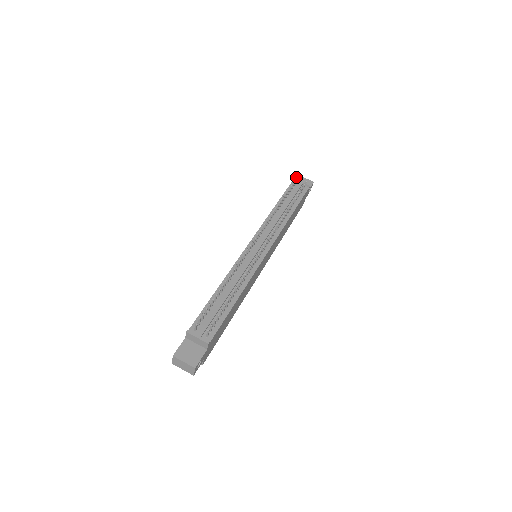
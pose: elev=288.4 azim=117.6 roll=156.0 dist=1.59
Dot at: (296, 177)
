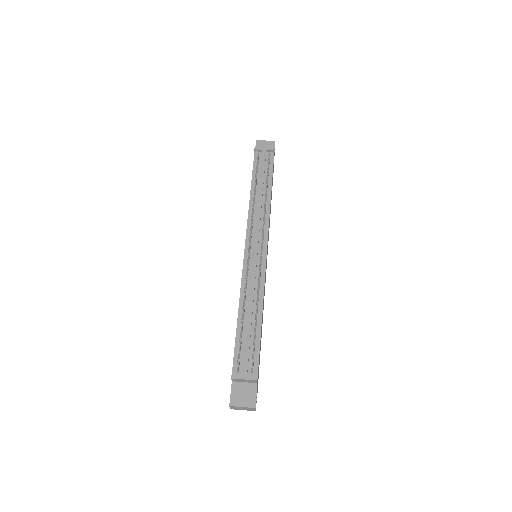
Dot at: occluded
